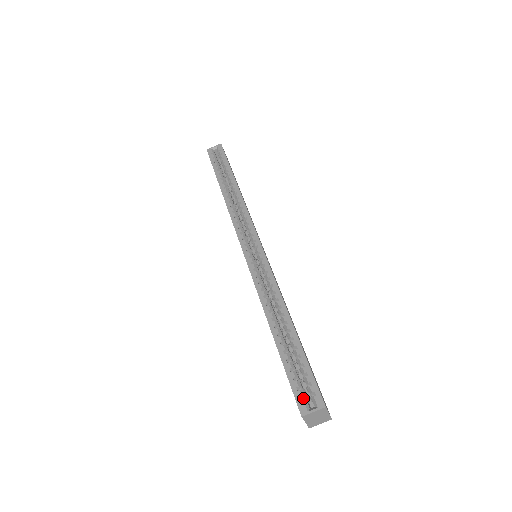
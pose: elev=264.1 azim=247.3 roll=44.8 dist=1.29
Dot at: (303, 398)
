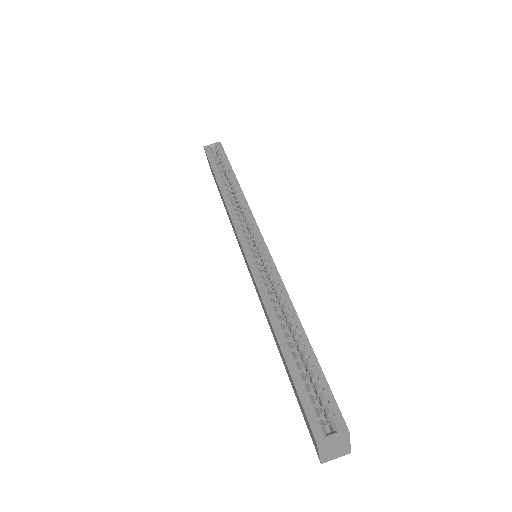
Dot at: (317, 420)
